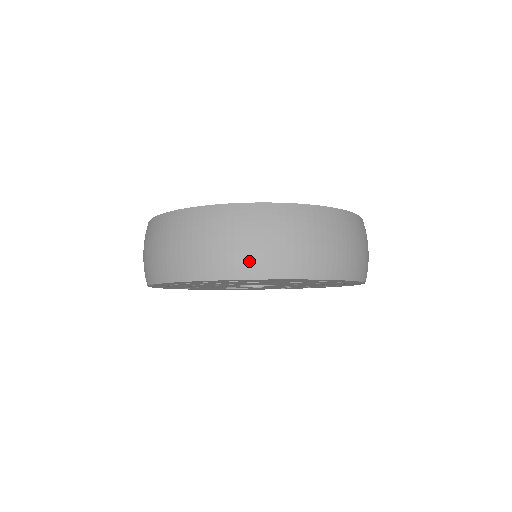
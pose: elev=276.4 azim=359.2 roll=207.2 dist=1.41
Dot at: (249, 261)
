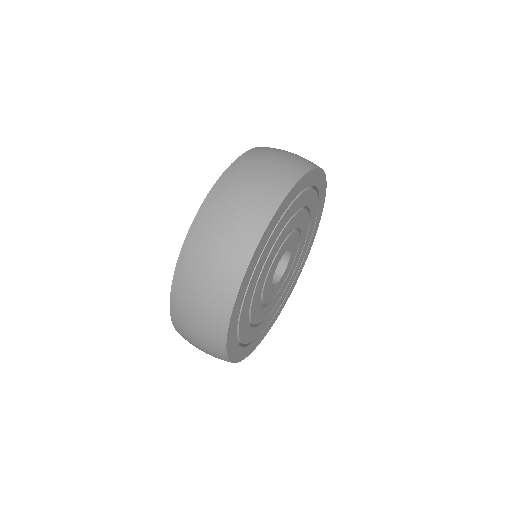
Dot at: (308, 160)
